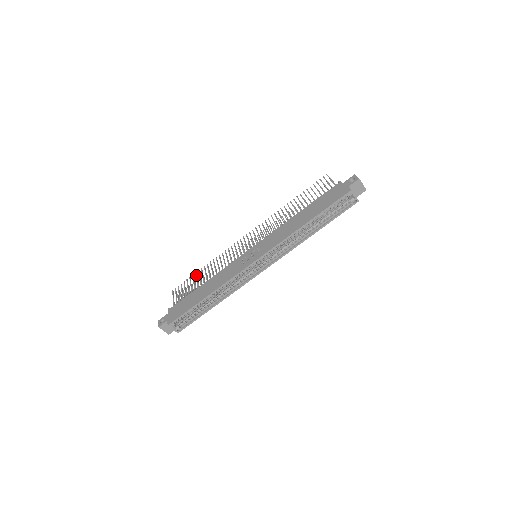
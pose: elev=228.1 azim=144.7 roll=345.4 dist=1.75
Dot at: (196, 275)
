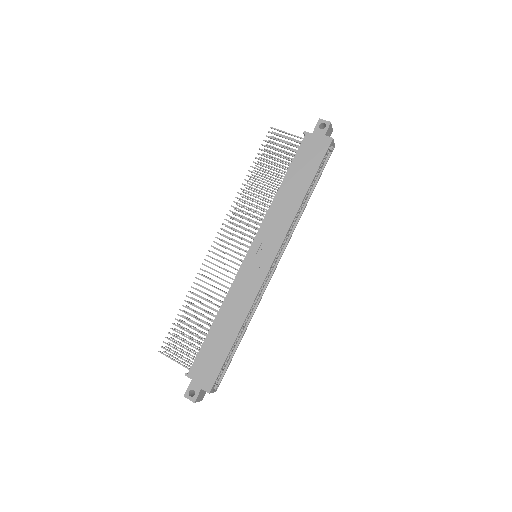
Dot at: (182, 316)
